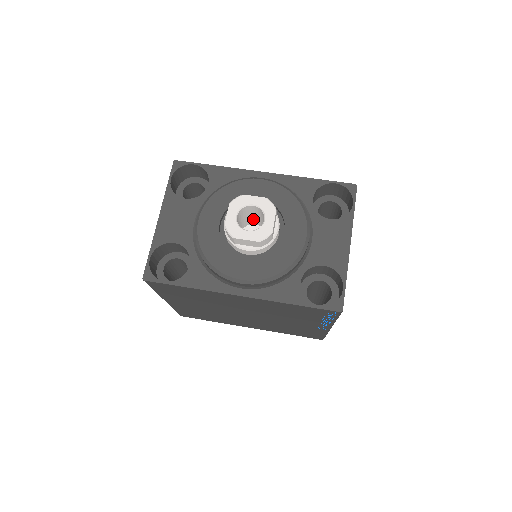
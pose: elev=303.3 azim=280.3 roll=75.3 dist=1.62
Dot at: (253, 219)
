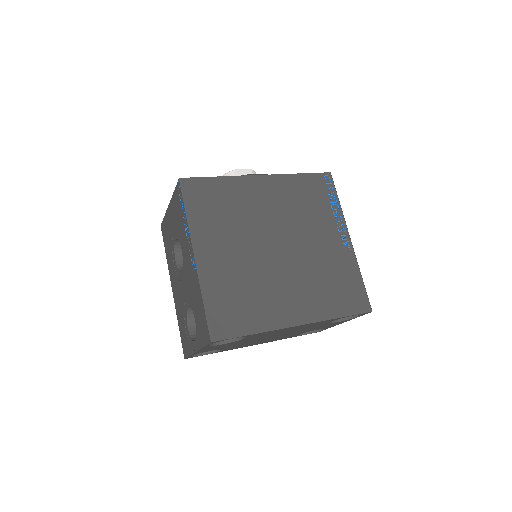
Dot at: occluded
